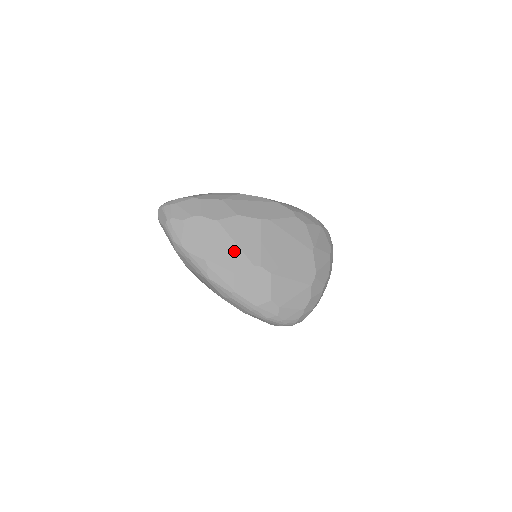
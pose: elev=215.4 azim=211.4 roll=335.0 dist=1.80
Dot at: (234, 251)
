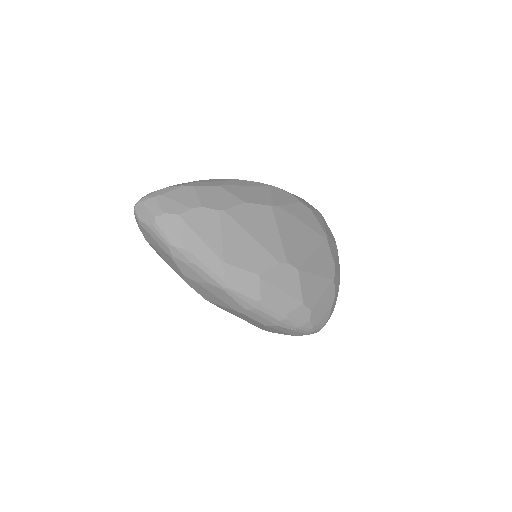
Dot at: (253, 247)
